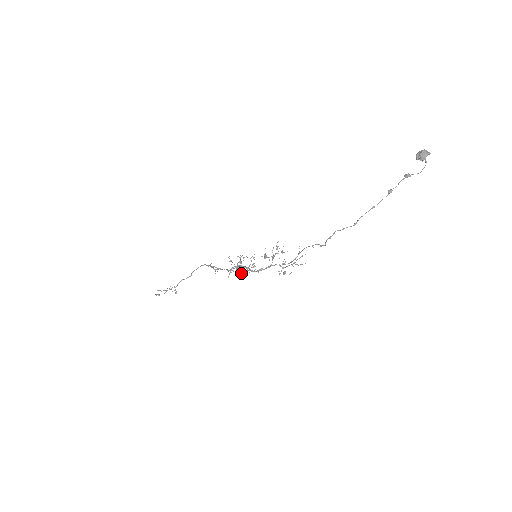
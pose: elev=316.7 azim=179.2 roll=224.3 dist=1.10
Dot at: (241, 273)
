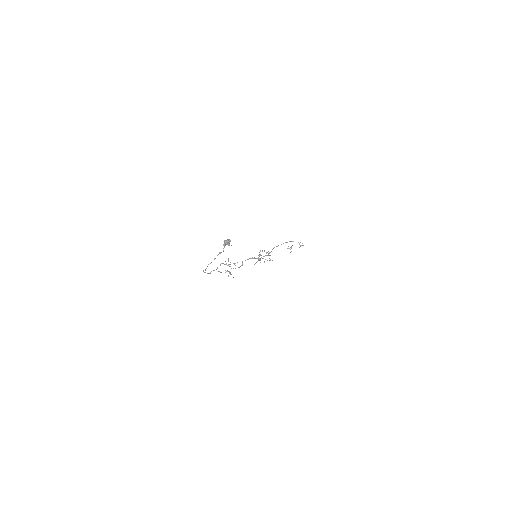
Dot at: occluded
